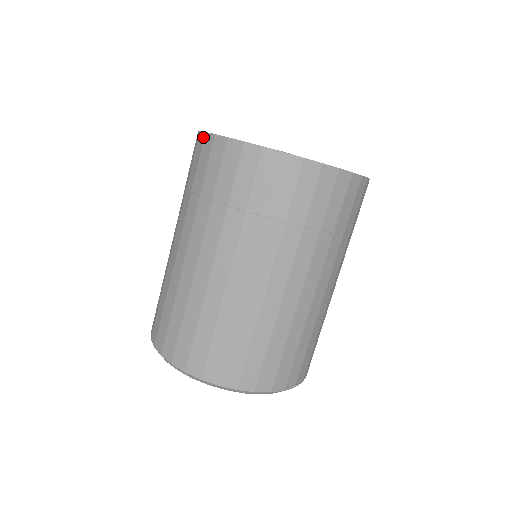
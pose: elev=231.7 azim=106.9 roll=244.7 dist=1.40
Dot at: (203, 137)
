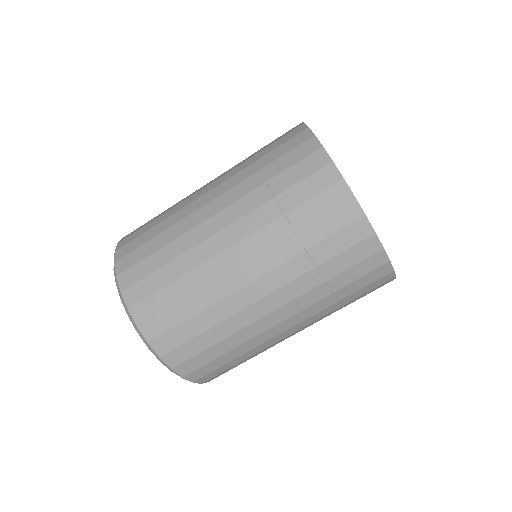
Dot at: (317, 148)
